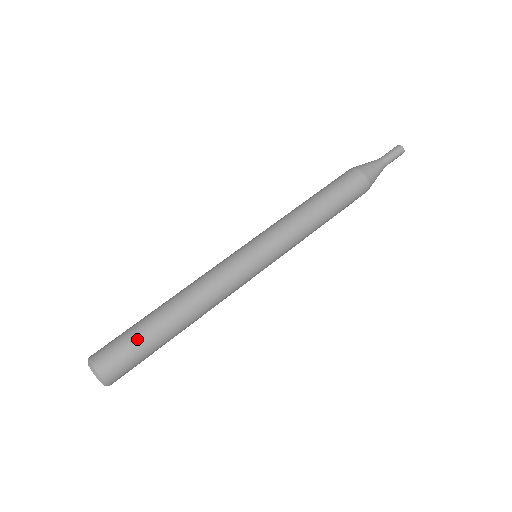
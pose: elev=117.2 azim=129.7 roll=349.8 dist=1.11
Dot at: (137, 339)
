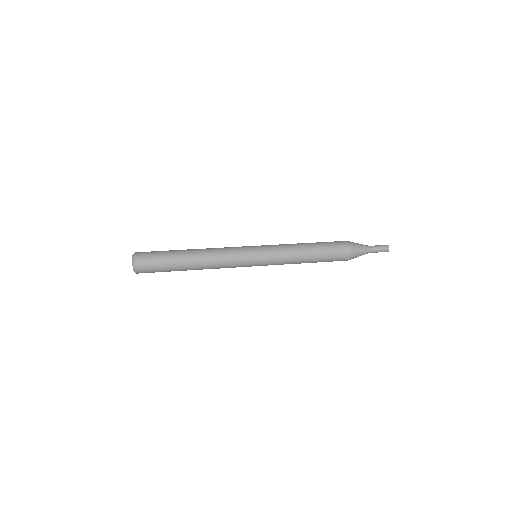
Dot at: (164, 255)
